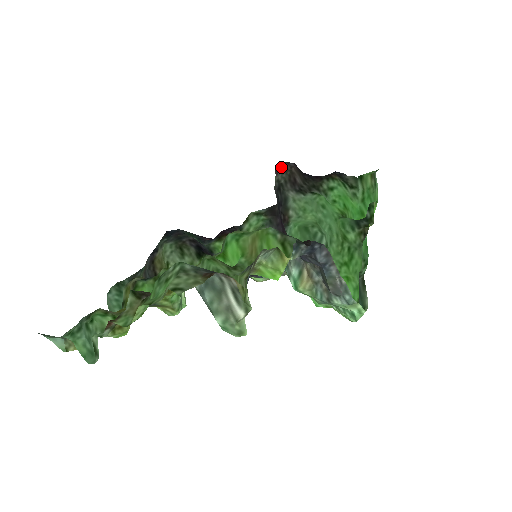
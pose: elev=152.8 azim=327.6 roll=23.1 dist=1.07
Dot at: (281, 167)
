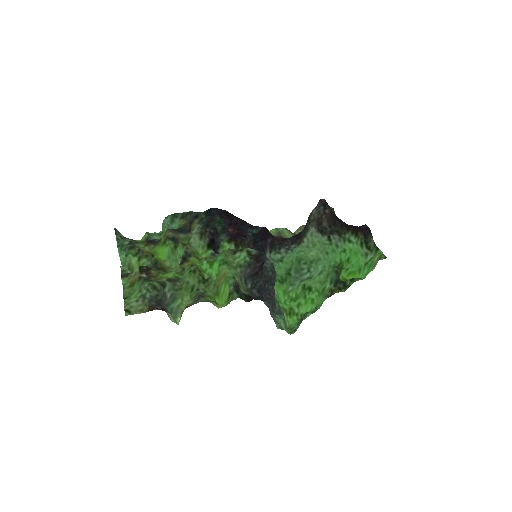
Dot at: (319, 207)
